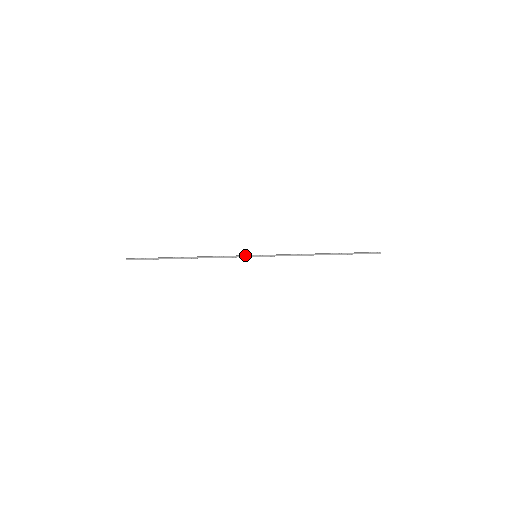
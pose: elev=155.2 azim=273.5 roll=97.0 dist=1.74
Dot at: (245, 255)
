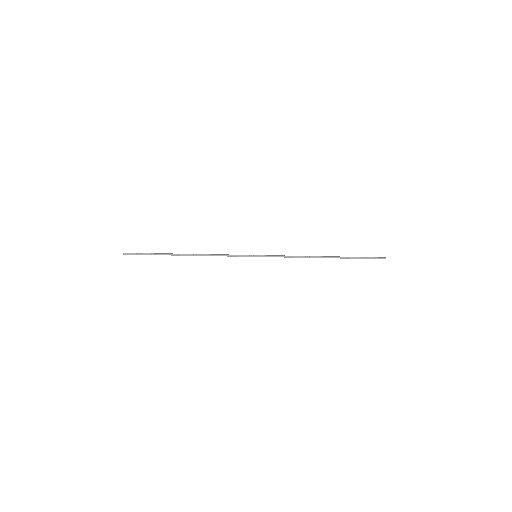
Dot at: (245, 255)
